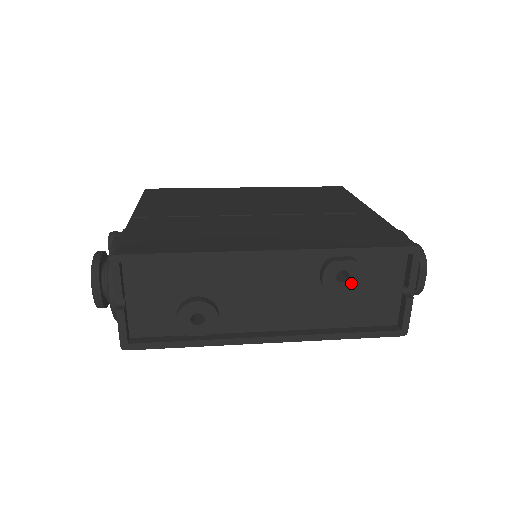
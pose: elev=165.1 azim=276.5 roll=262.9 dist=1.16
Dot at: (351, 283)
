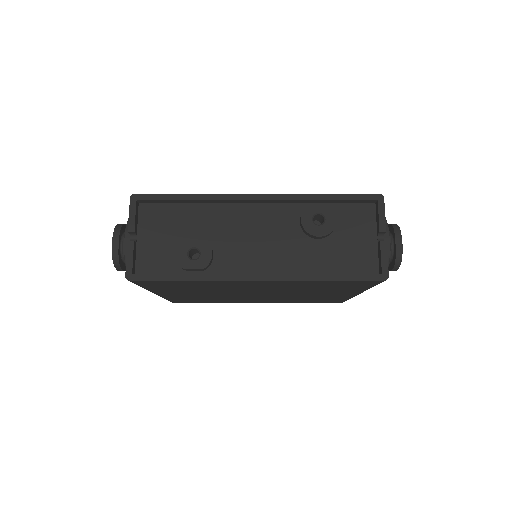
Dot at: (327, 225)
